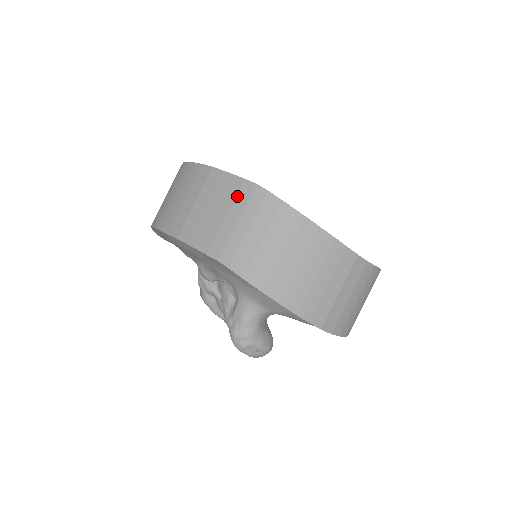
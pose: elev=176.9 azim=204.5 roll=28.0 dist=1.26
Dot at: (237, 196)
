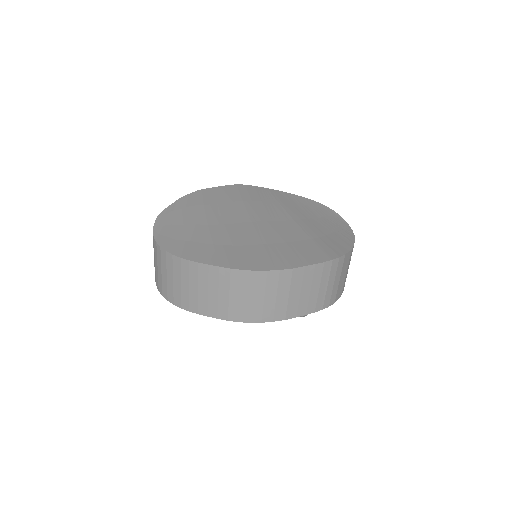
Dot at: (323, 274)
